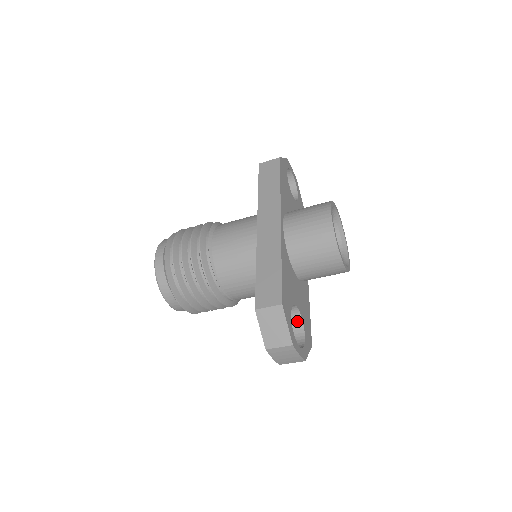
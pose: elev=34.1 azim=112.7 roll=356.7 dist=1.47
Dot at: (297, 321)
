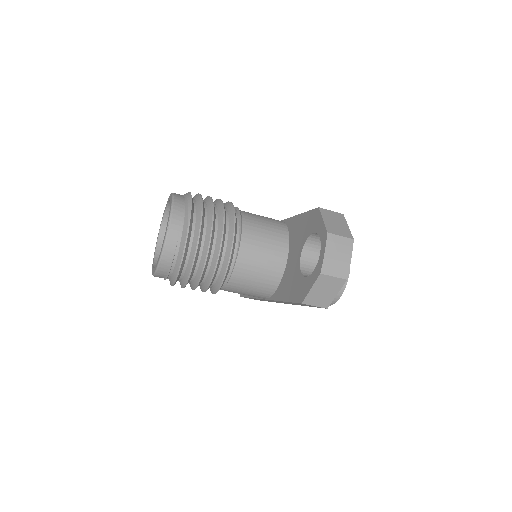
Dot at: occluded
